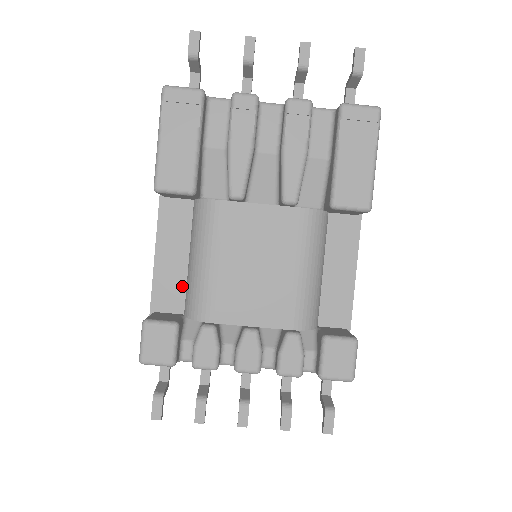
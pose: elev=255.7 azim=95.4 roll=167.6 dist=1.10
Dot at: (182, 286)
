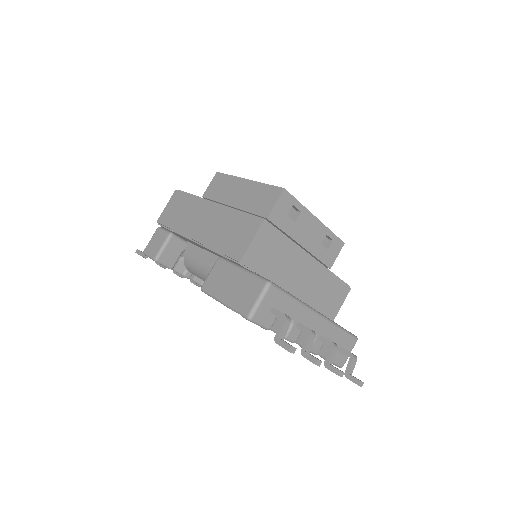
Dot at: (197, 245)
